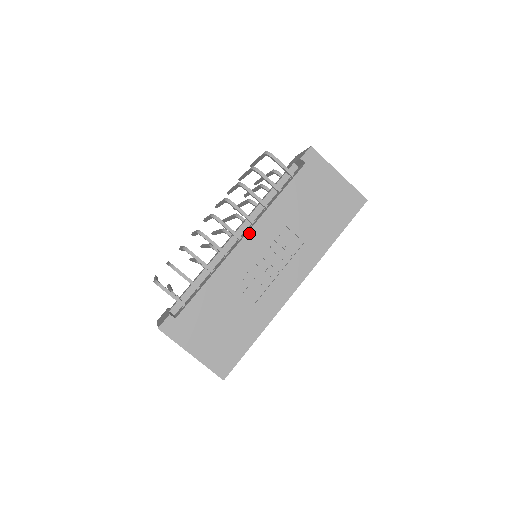
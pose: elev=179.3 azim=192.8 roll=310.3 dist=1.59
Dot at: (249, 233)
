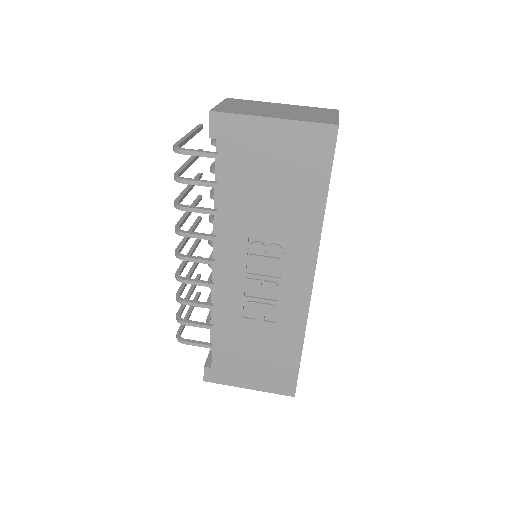
Dot at: (217, 261)
